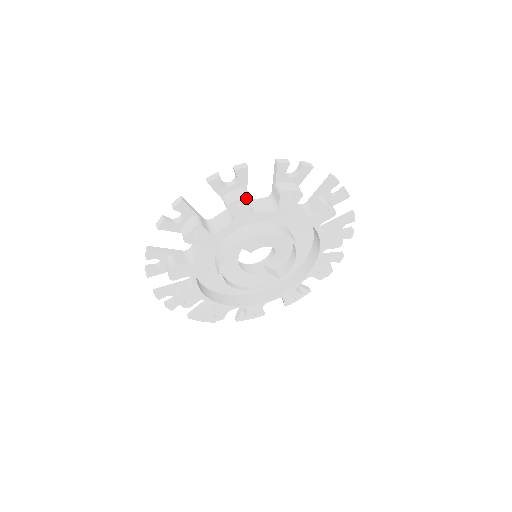
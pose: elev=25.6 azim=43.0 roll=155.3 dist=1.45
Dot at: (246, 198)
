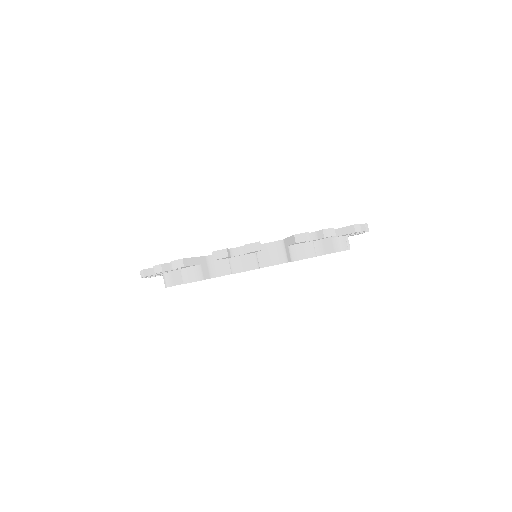
Dot at: occluded
